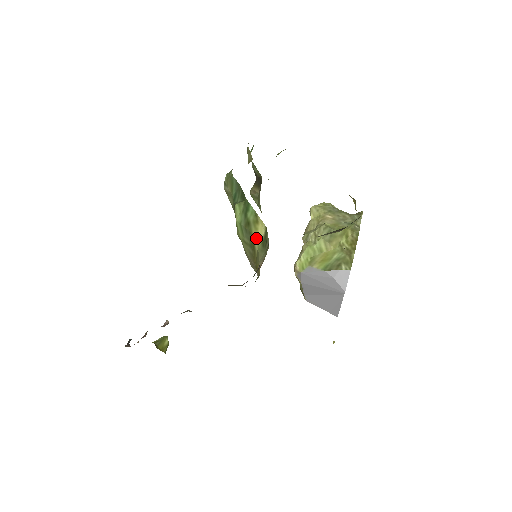
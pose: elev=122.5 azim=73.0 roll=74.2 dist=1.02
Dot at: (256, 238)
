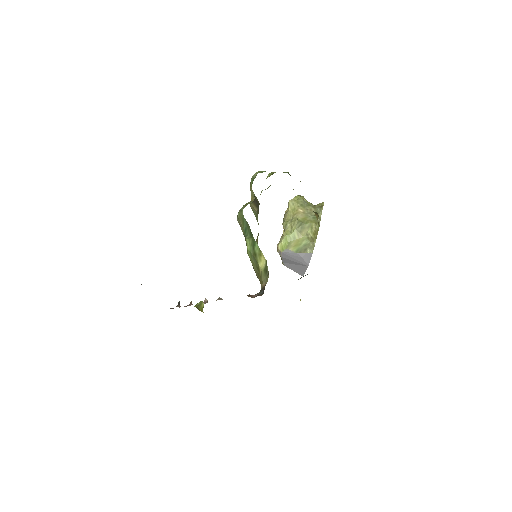
Dot at: (260, 265)
